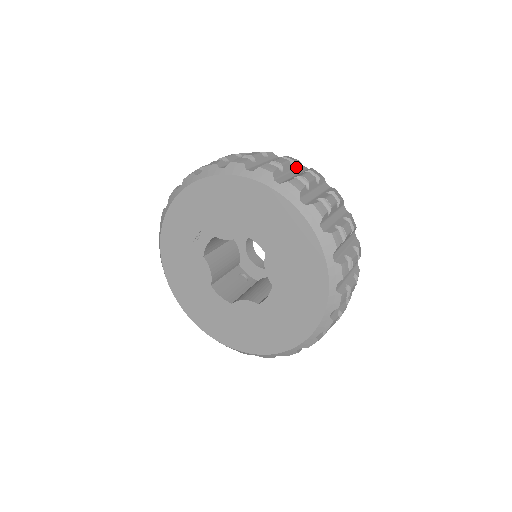
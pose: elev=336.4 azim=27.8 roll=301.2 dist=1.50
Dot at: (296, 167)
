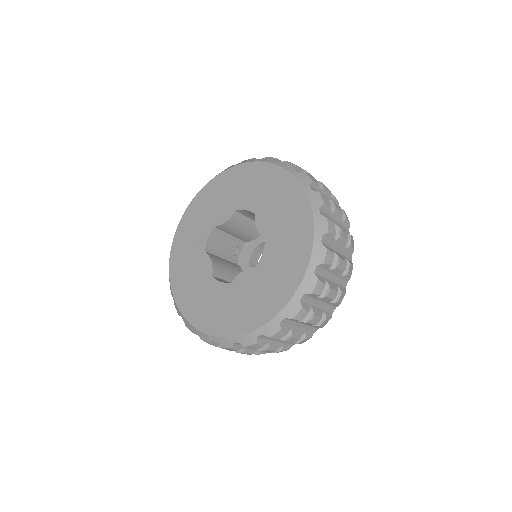
Dot at: occluded
